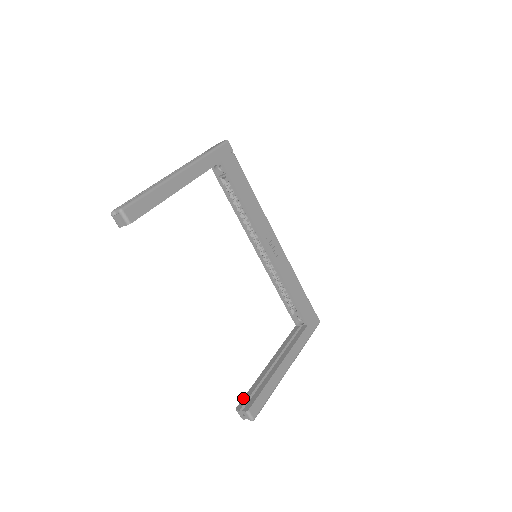
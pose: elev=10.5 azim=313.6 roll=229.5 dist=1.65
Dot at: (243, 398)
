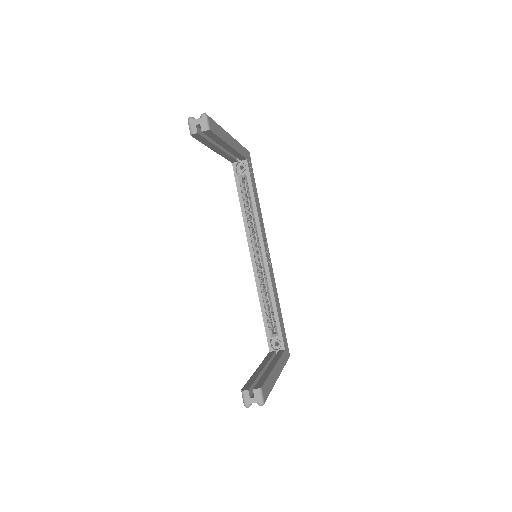
Dot at: (245, 384)
